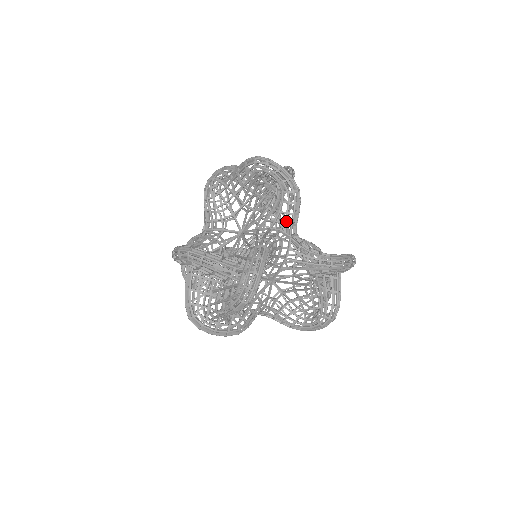
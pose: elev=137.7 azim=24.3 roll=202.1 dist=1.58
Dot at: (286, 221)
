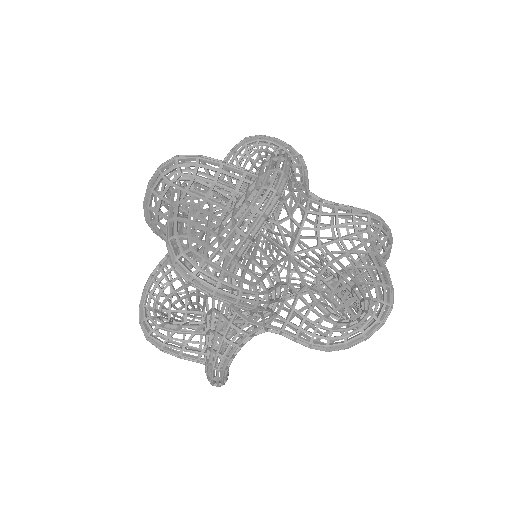
Dot at: occluded
